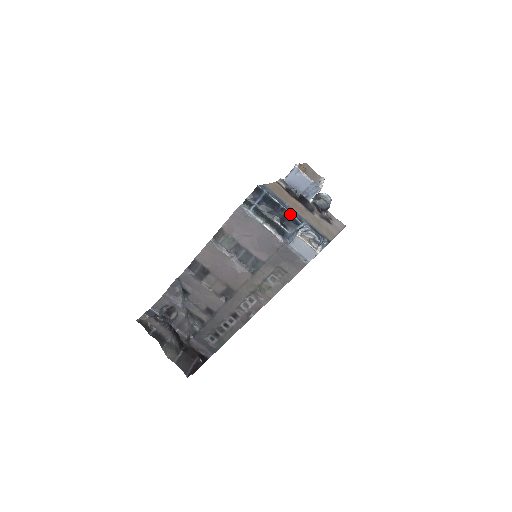
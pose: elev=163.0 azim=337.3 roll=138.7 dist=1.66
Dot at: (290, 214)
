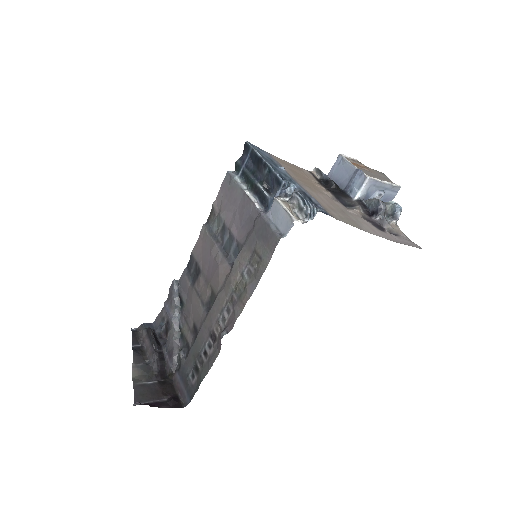
Dot at: (272, 170)
